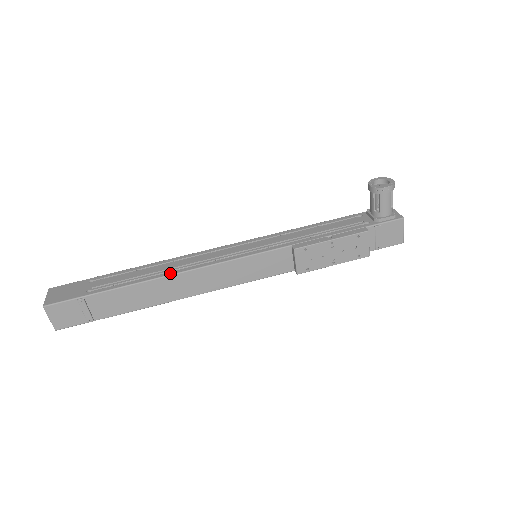
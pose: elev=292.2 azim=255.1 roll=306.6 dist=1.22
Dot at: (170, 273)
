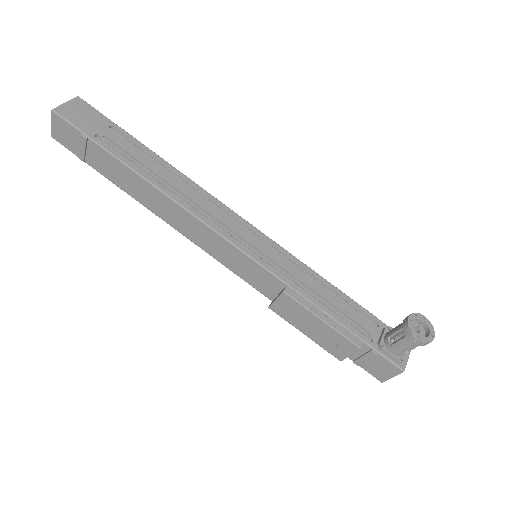
Dot at: (171, 195)
